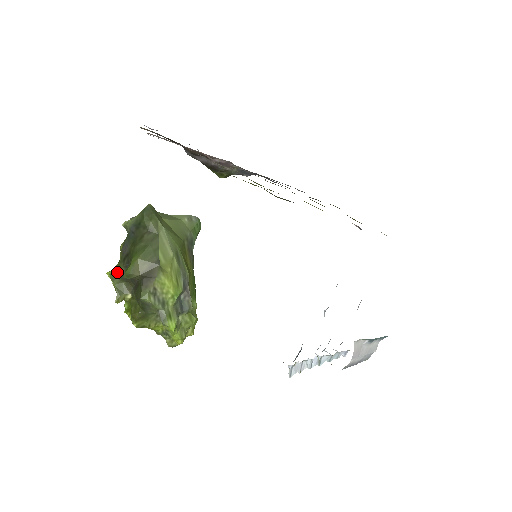
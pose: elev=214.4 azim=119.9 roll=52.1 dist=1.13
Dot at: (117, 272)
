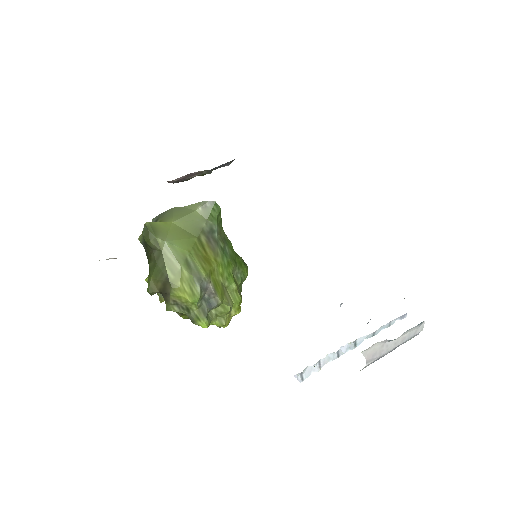
Dot at: occluded
